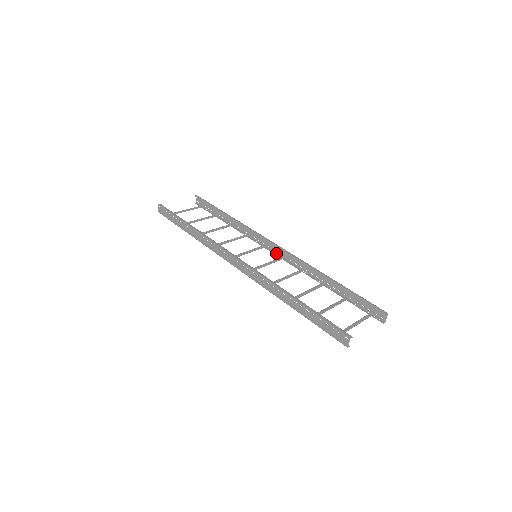
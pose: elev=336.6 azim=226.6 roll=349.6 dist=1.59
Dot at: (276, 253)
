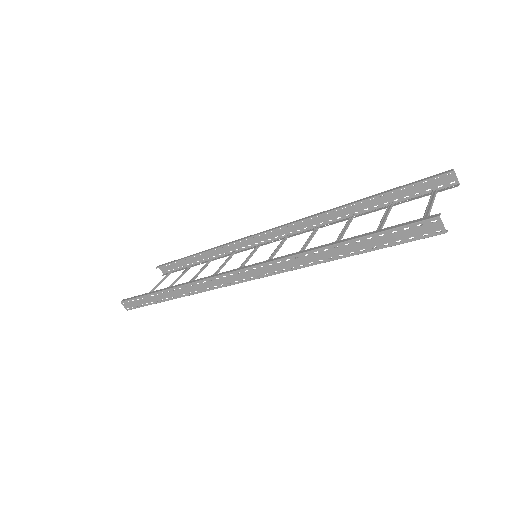
Dot at: (276, 239)
